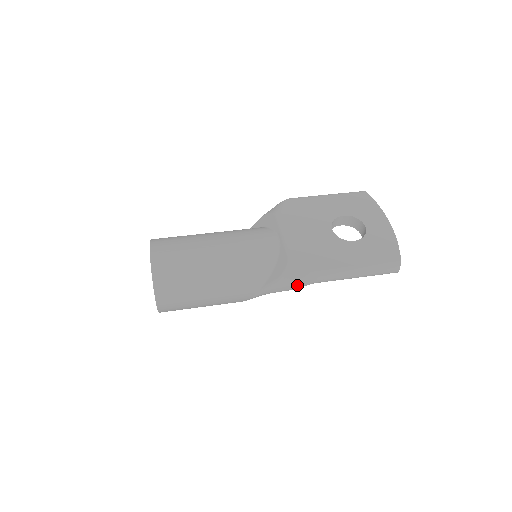
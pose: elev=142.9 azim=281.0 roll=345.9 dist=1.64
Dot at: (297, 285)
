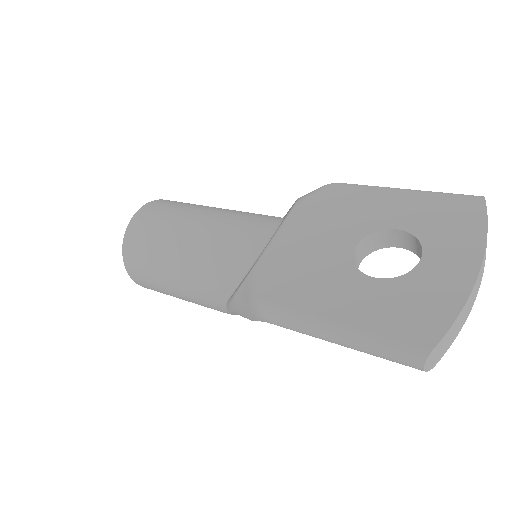
Dot at: (249, 315)
